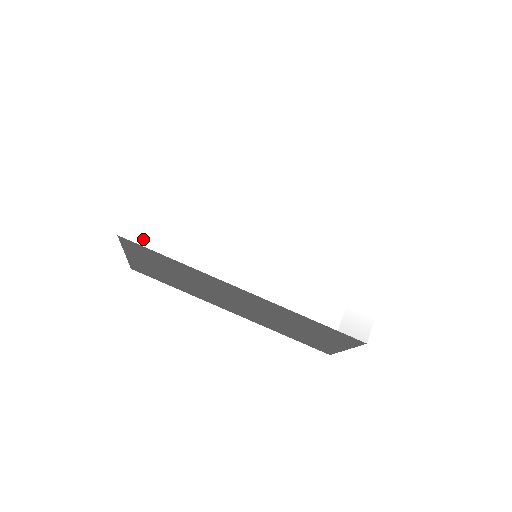
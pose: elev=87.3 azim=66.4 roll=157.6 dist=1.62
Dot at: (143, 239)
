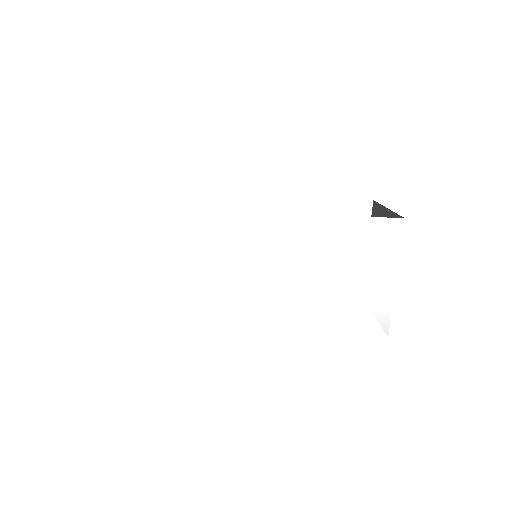
Dot at: (140, 318)
